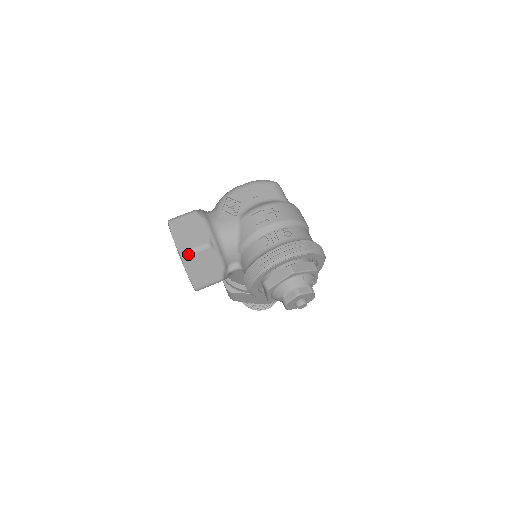
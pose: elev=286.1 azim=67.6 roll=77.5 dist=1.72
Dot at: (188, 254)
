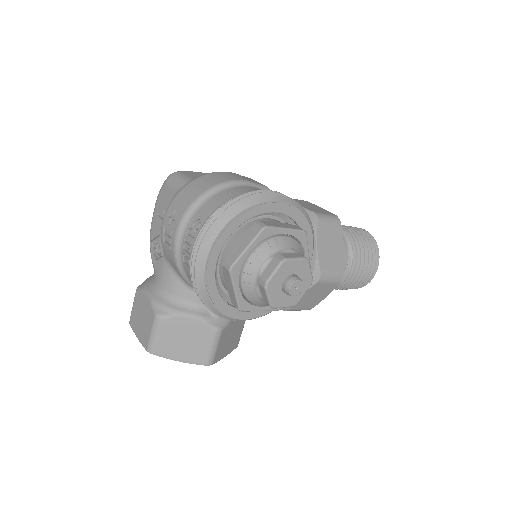
Dot at: (152, 345)
